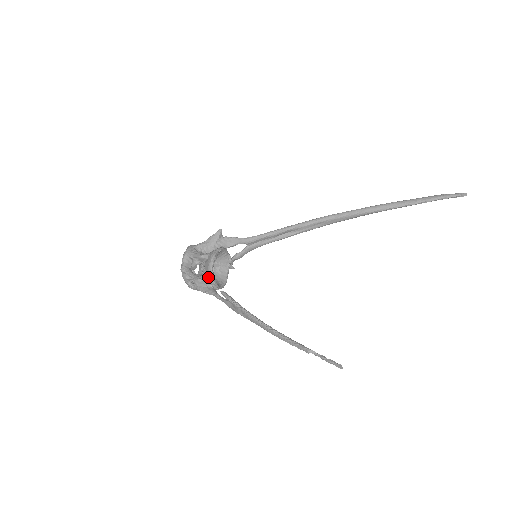
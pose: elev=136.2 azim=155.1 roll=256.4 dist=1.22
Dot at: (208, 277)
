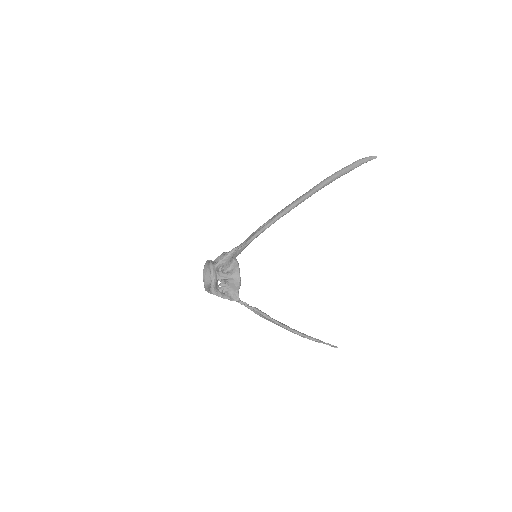
Dot at: (238, 297)
